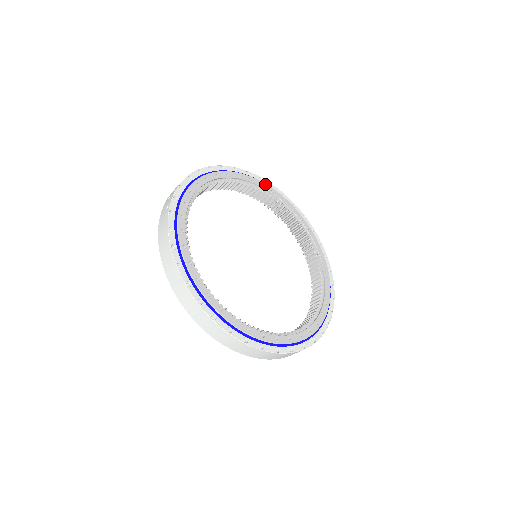
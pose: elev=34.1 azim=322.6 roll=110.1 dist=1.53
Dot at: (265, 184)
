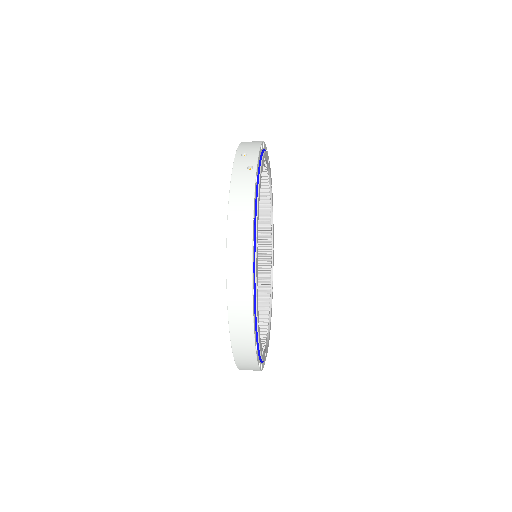
Dot at: occluded
